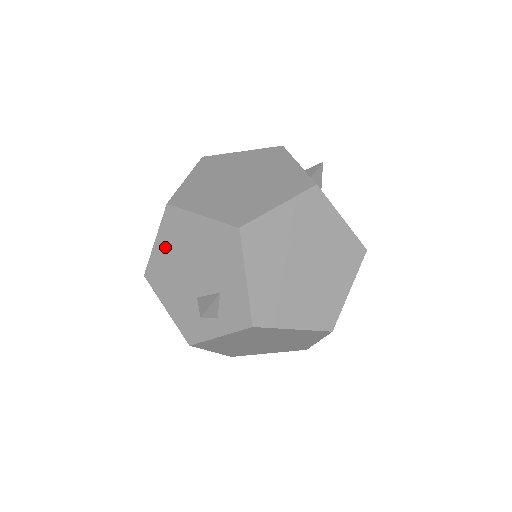
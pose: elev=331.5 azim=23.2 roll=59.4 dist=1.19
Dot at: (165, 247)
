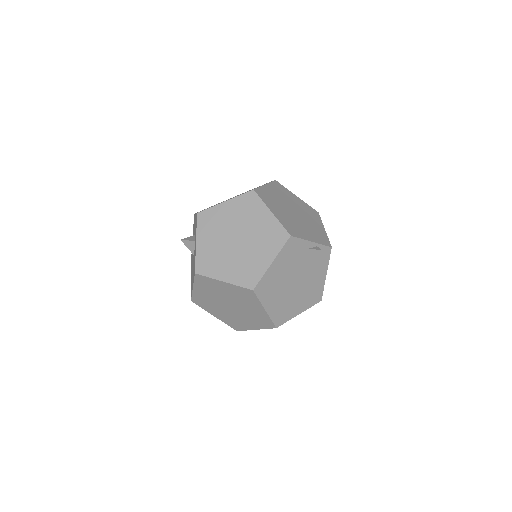
Dot at: (191, 273)
